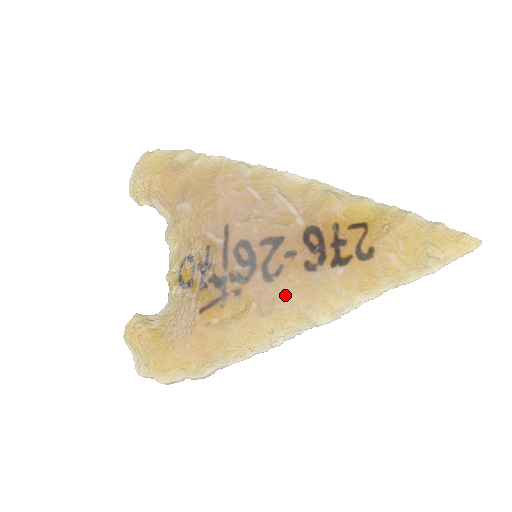
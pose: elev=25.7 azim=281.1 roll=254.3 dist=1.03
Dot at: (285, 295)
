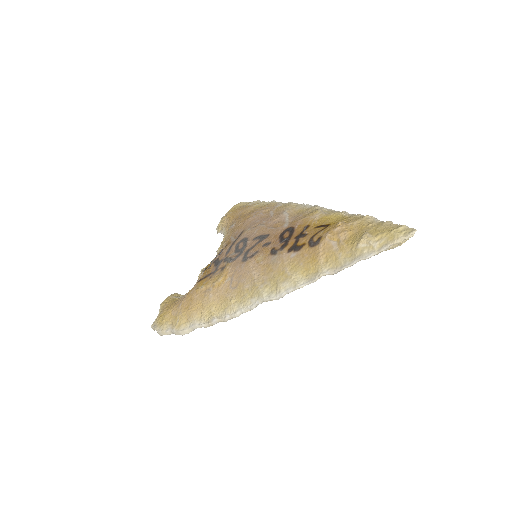
Dot at: (250, 271)
